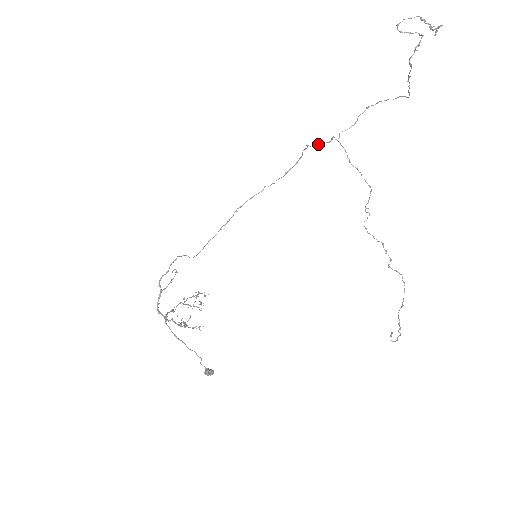
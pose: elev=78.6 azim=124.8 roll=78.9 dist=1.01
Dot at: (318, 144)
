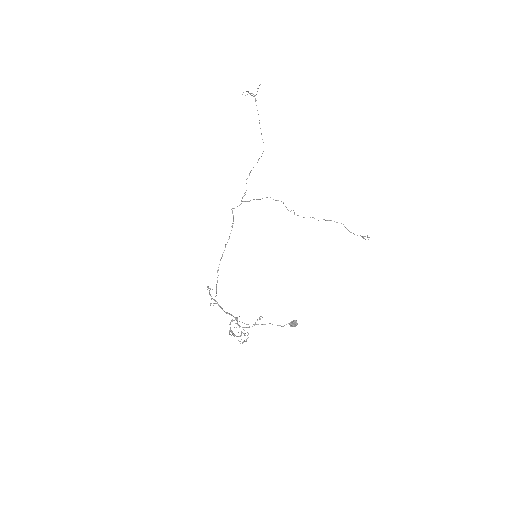
Dot at: occluded
